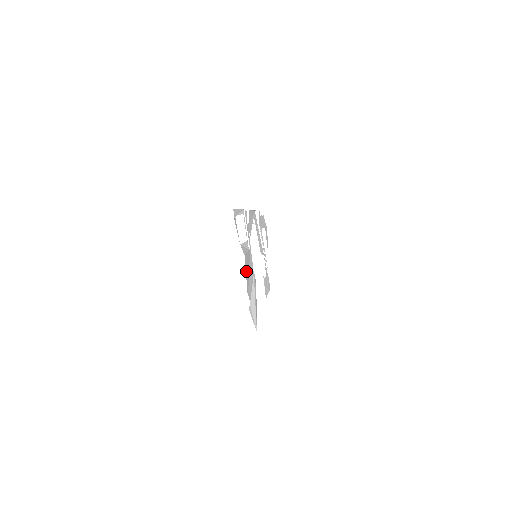
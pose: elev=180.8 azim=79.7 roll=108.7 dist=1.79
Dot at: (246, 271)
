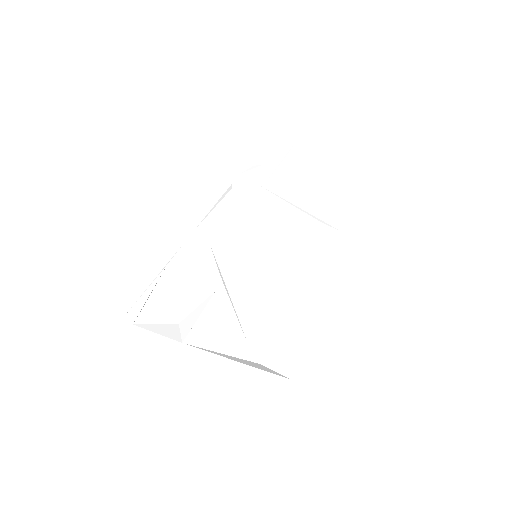
Dot at: (211, 342)
